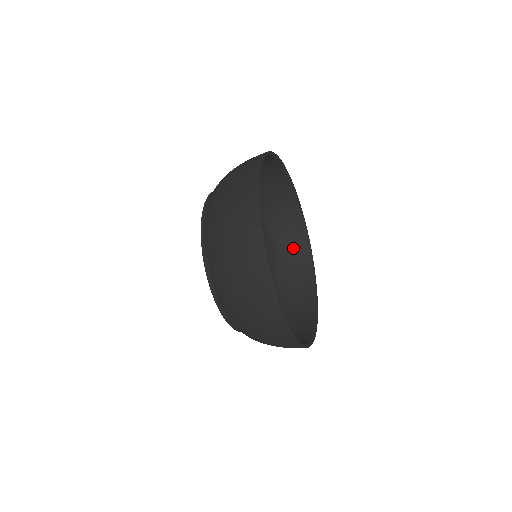
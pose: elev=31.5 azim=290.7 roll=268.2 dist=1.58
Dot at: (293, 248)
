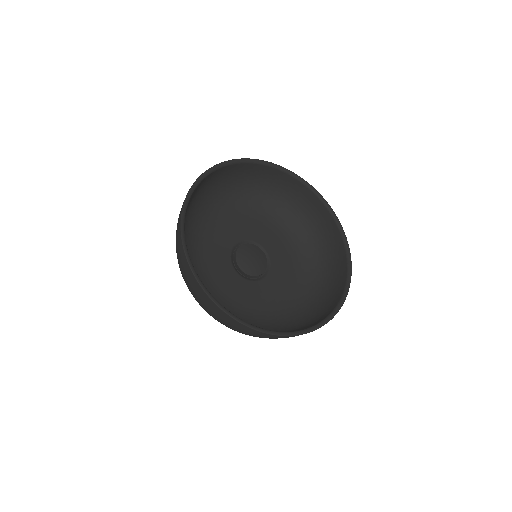
Dot at: (325, 232)
